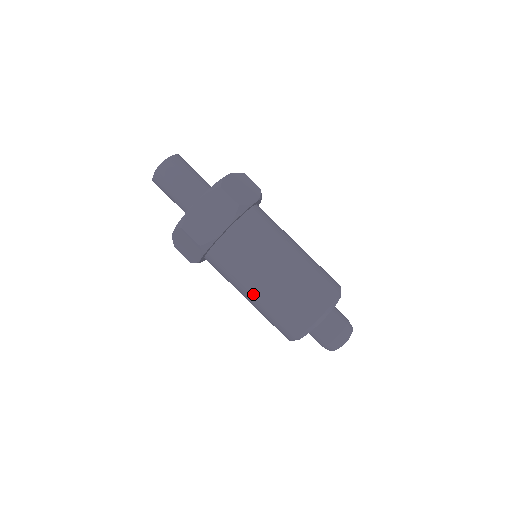
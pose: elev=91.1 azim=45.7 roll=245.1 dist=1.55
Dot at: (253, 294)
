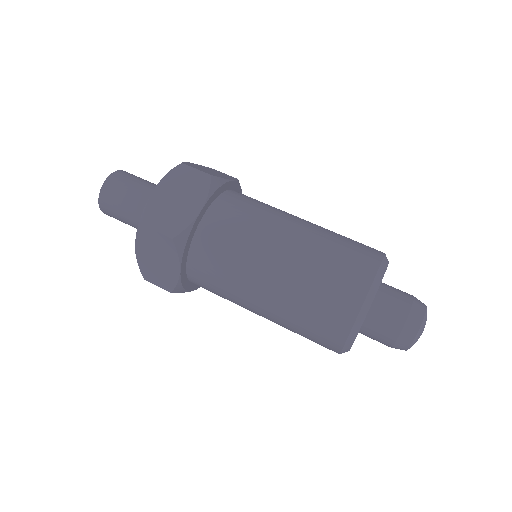
Dot at: (266, 289)
